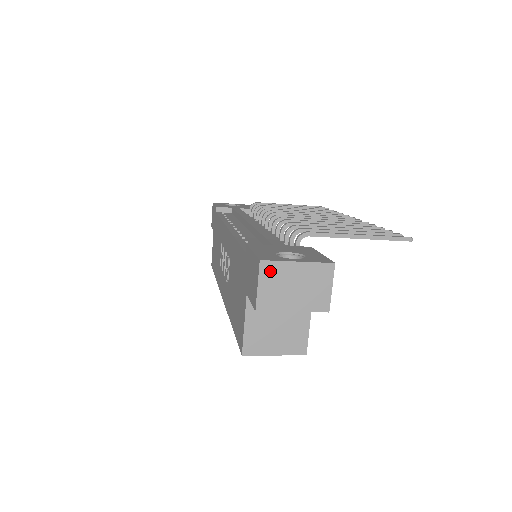
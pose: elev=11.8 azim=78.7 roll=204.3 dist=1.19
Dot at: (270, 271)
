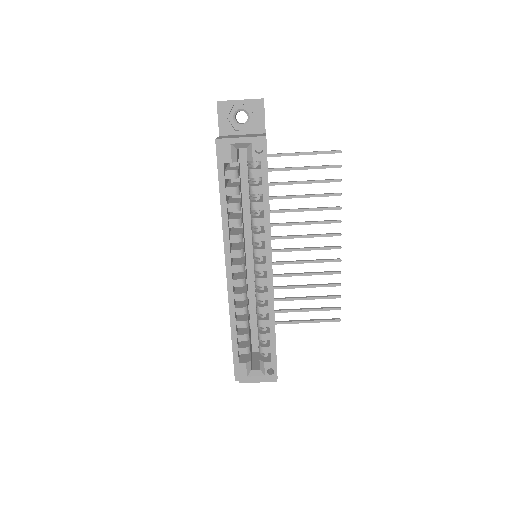
Dot at: occluded
